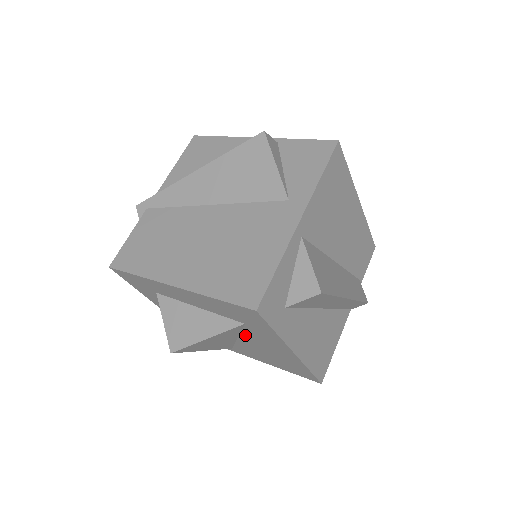
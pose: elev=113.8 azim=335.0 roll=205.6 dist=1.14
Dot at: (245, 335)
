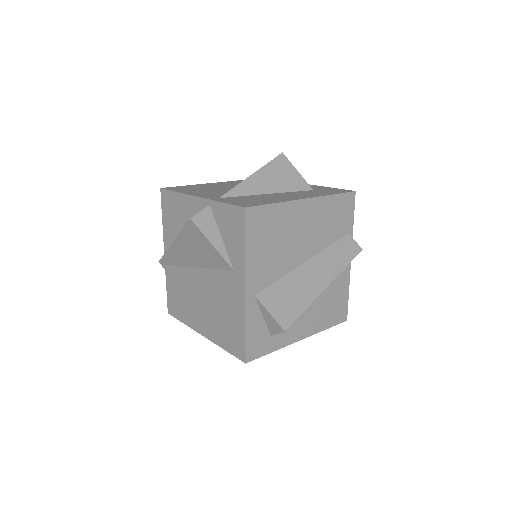
Dot at: occluded
